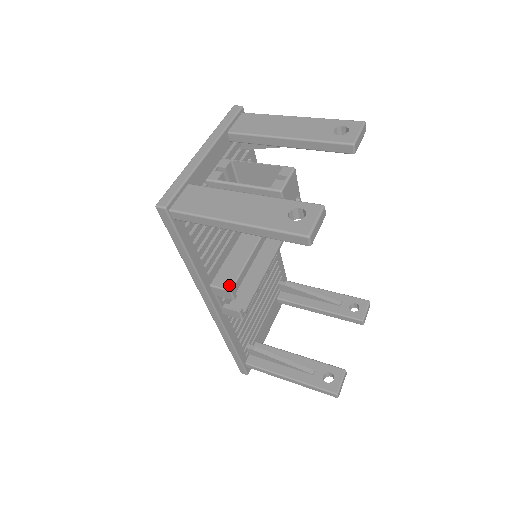
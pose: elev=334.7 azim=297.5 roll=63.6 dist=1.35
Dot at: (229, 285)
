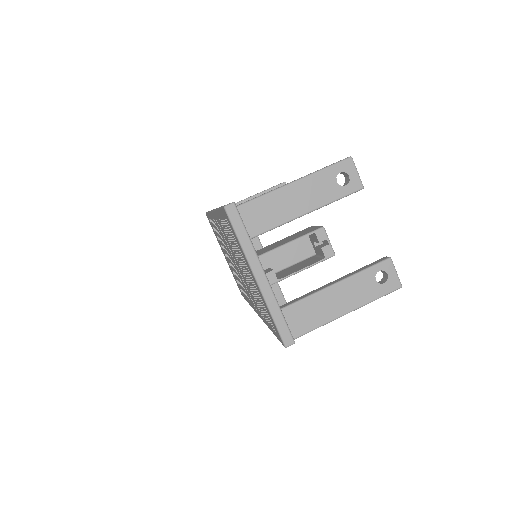
Dot at: (282, 301)
